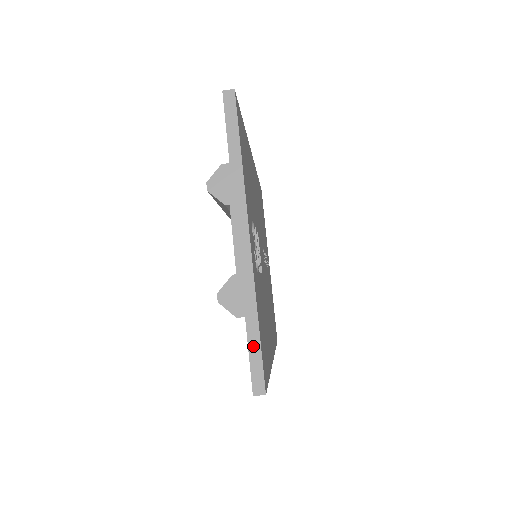
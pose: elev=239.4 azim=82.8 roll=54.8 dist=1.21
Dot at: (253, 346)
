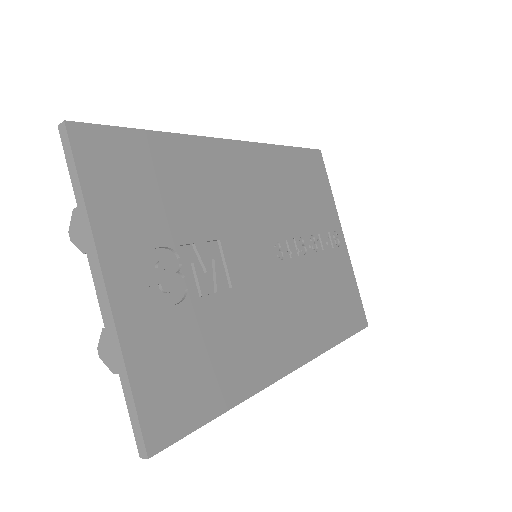
Dot at: (130, 405)
